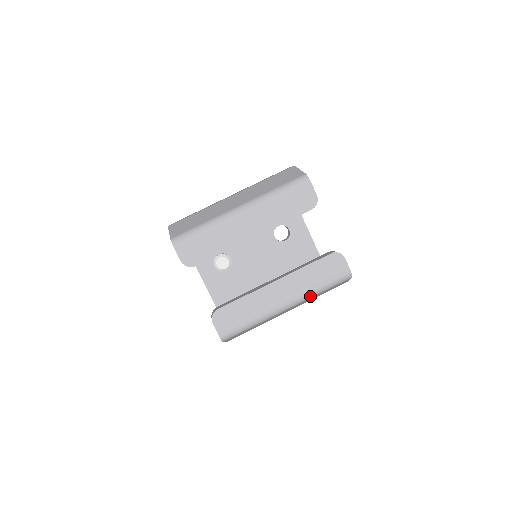
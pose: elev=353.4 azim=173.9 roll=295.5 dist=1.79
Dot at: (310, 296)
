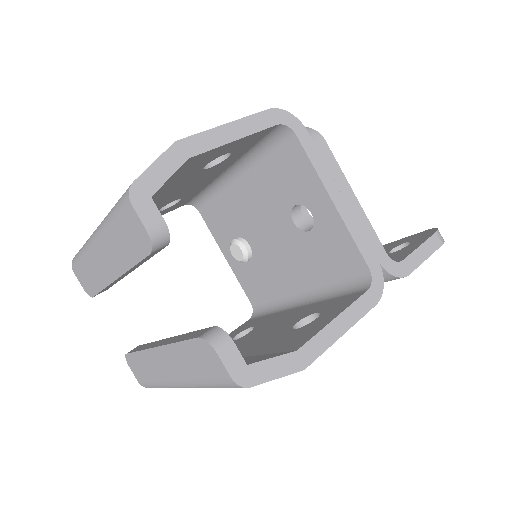
Dot at: (201, 386)
